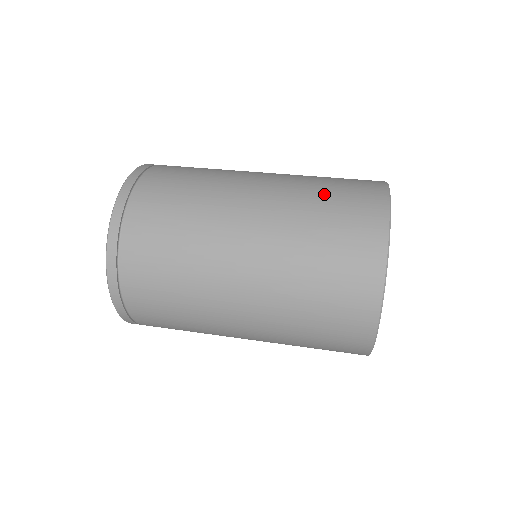
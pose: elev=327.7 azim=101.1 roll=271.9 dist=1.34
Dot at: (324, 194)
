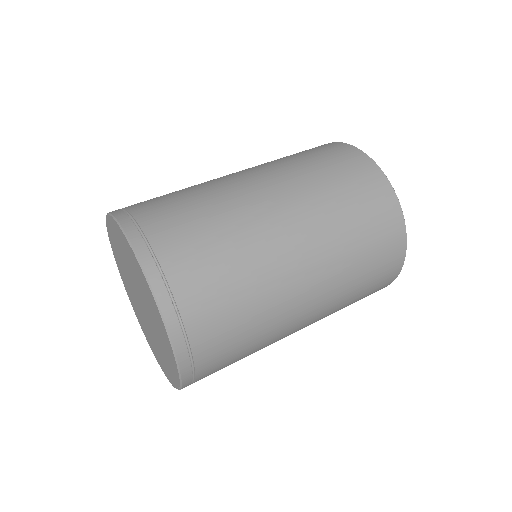
Dot at: (335, 186)
